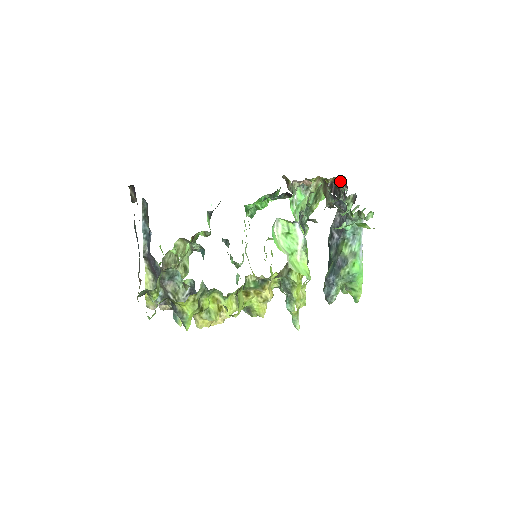
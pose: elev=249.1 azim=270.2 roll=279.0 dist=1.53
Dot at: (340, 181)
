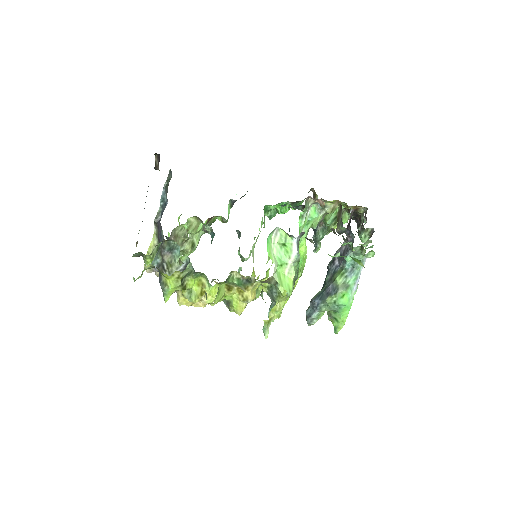
Dot at: (363, 211)
